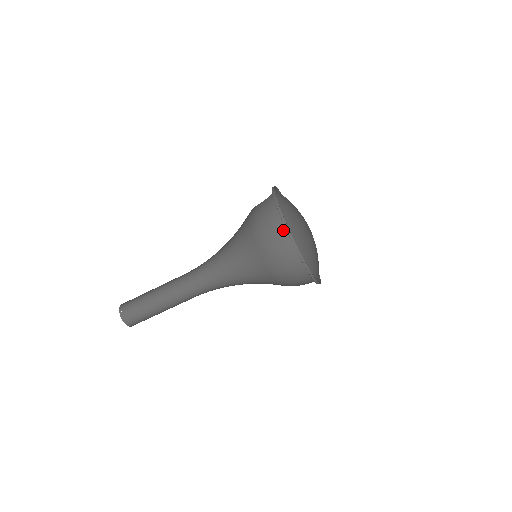
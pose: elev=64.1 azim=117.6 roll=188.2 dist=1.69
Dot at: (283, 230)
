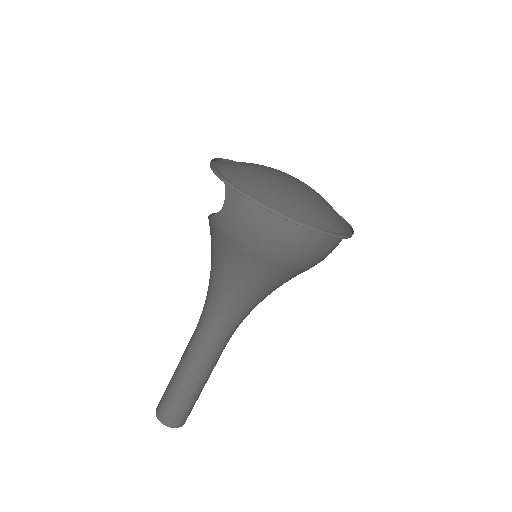
Dot at: (292, 227)
